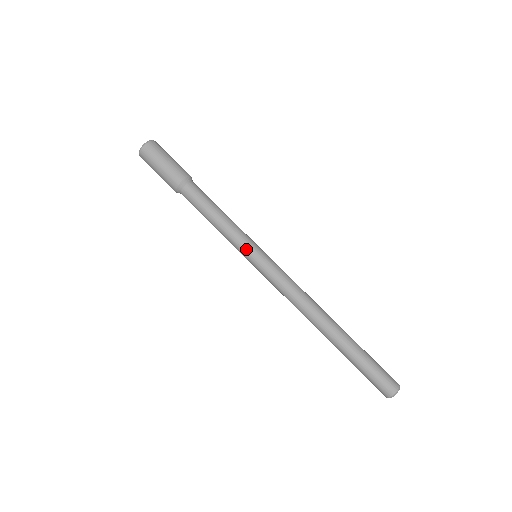
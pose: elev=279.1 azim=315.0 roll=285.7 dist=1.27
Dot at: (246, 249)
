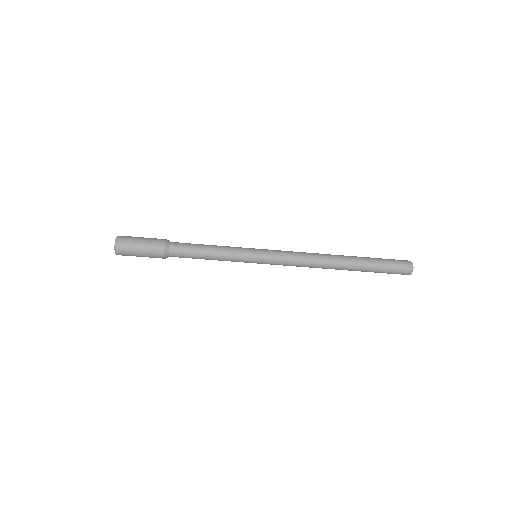
Dot at: (247, 255)
